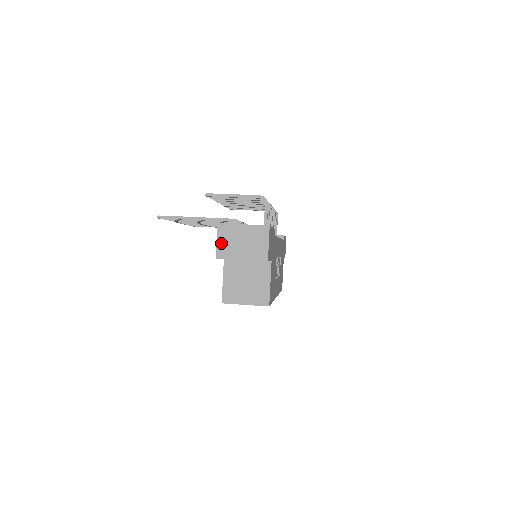
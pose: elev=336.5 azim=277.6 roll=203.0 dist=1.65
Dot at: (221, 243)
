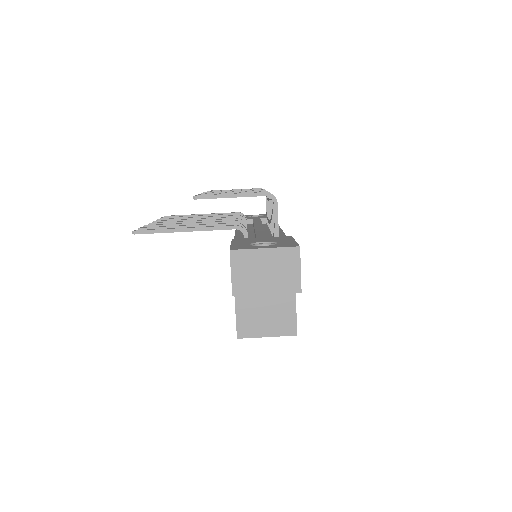
Dot at: (237, 276)
